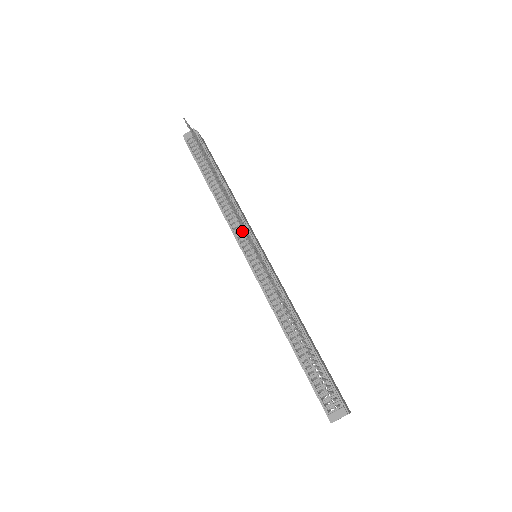
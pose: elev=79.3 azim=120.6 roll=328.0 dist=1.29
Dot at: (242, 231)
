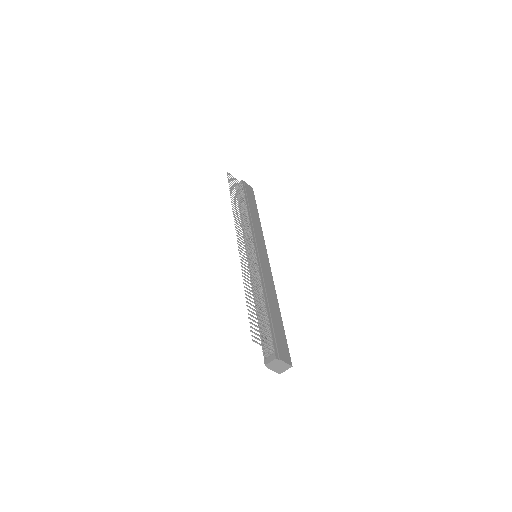
Dot at: occluded
